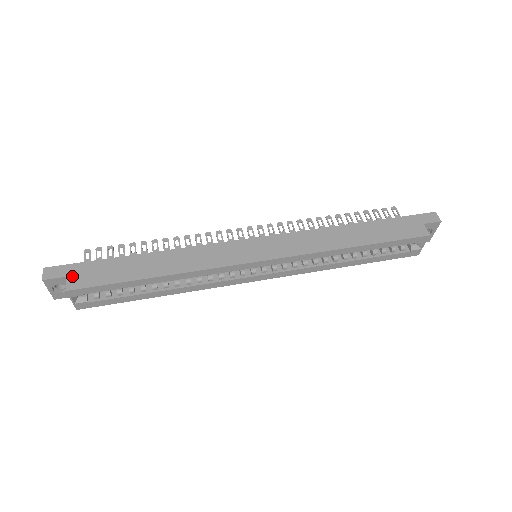
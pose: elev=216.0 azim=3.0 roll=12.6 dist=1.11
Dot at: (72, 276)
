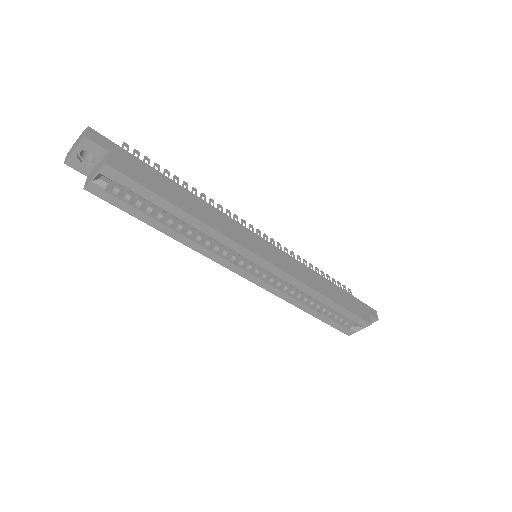
Dot at: (115, 155)
